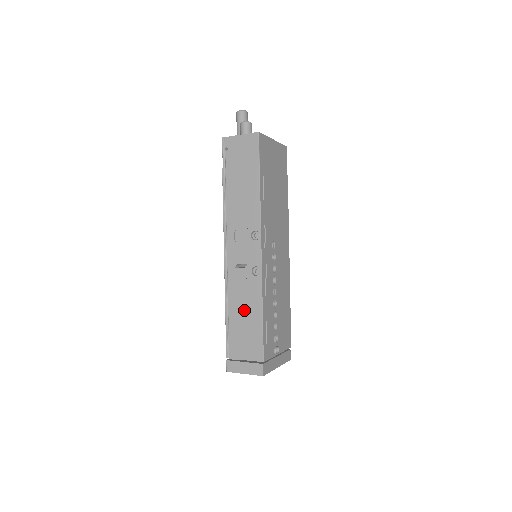
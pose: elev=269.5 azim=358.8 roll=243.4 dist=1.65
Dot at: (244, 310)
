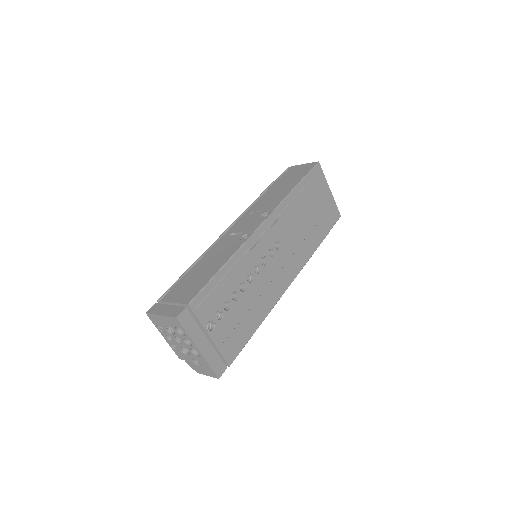
Dot at: (209, 263)
